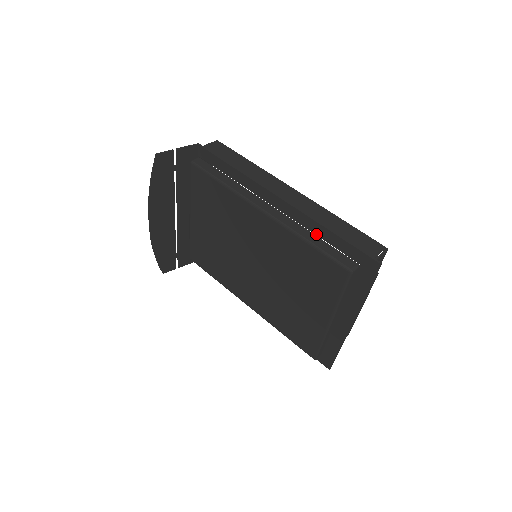
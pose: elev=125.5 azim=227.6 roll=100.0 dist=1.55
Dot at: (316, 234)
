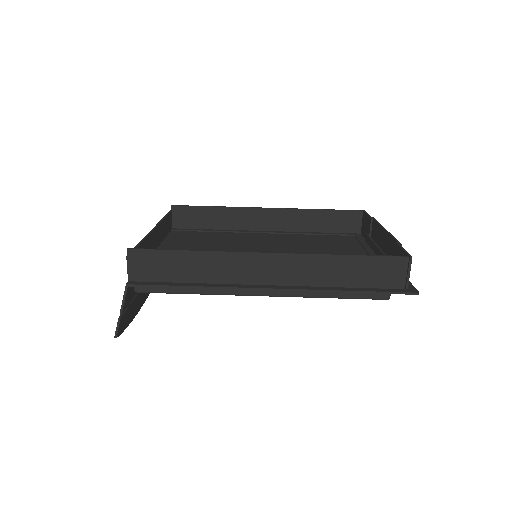
Dot at: occluded
